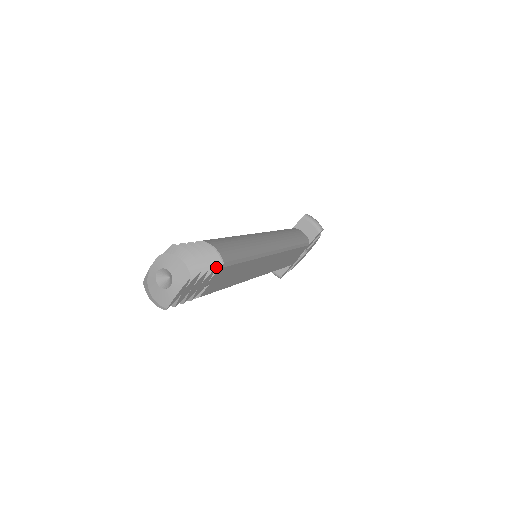
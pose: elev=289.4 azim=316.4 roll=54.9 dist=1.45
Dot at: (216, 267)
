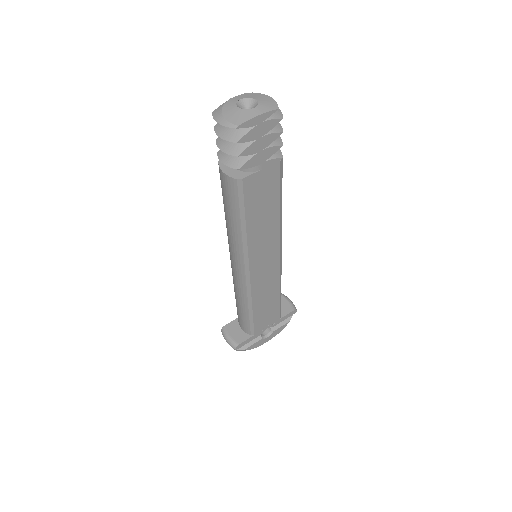
Dot at: (276, 155)
